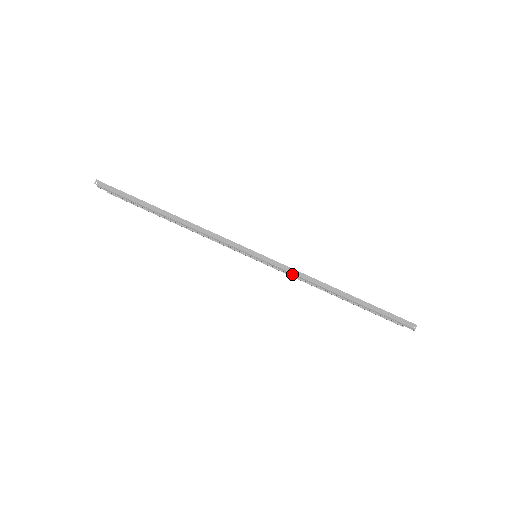
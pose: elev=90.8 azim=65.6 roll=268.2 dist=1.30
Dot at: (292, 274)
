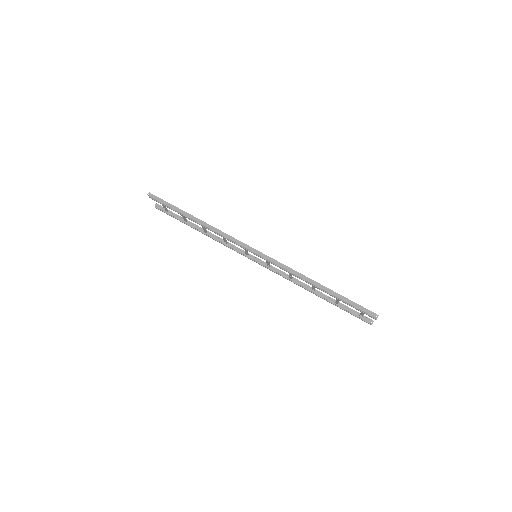
Dot at: (281, 267)
